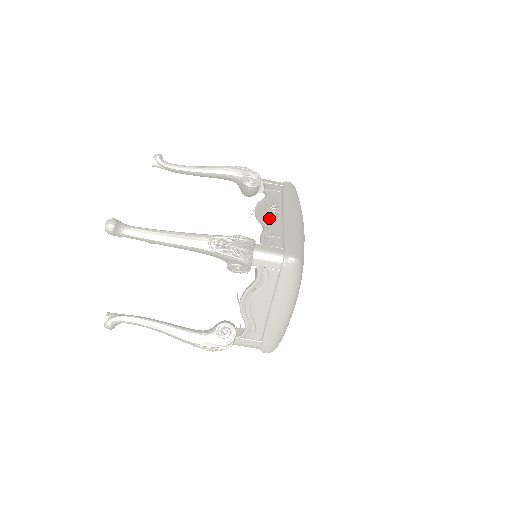
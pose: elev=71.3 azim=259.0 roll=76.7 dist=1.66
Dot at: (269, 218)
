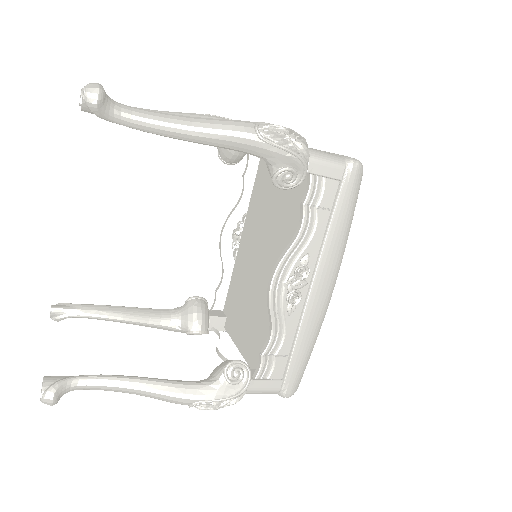
Dot at: (285, 309)
